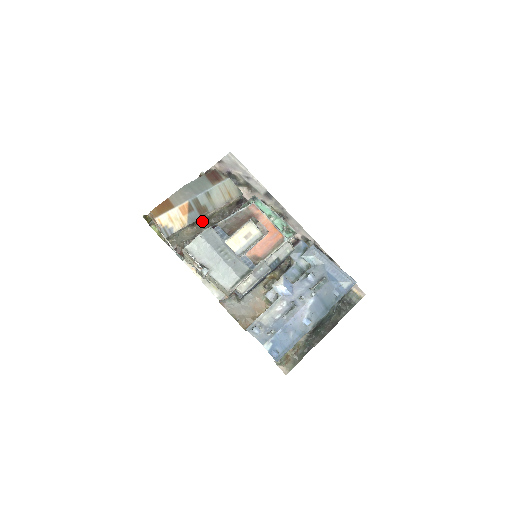
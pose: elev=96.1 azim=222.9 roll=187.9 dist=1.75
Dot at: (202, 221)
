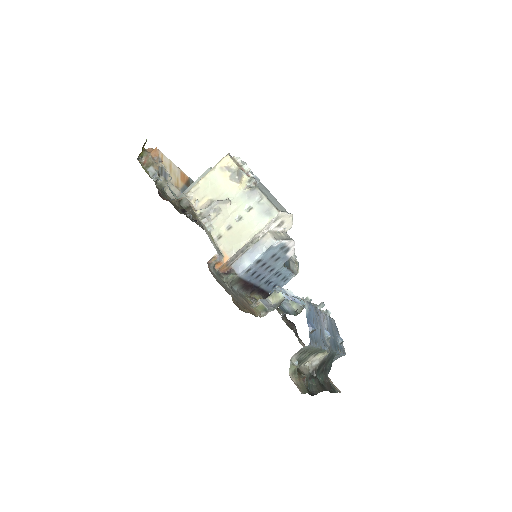
Dot at: occluded
